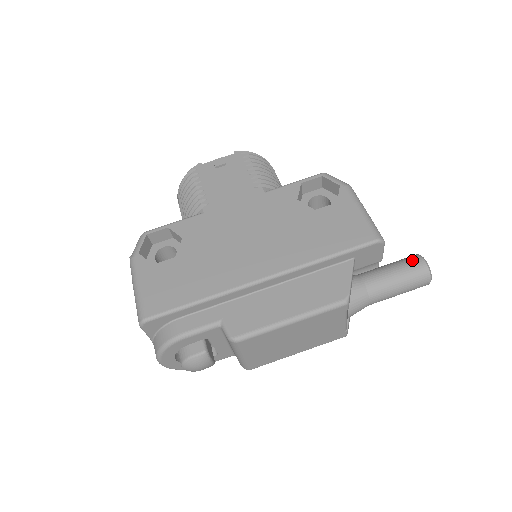
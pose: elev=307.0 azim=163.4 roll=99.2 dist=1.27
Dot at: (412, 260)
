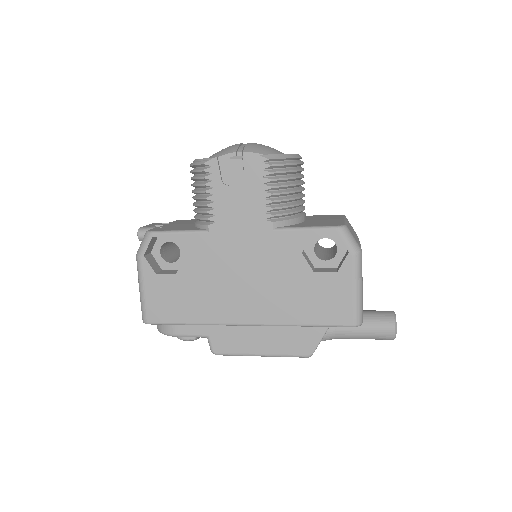
Dot at: (385, 325)
